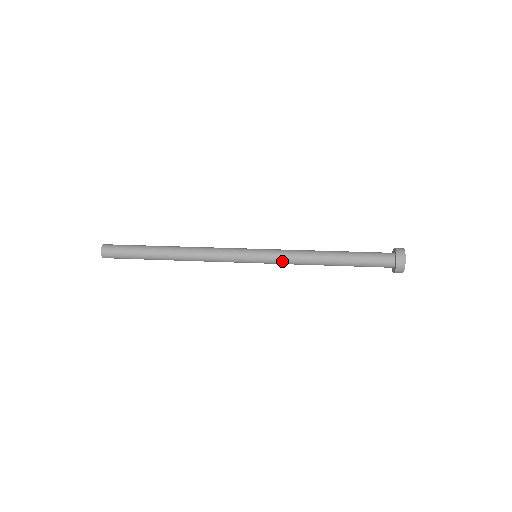
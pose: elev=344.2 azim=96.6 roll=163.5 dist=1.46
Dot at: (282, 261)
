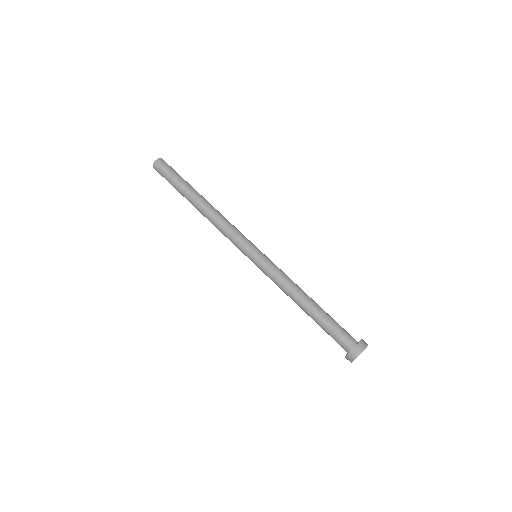
Dot at: occluded
